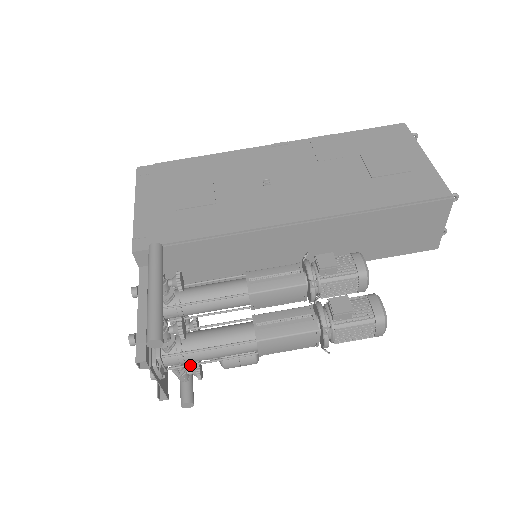
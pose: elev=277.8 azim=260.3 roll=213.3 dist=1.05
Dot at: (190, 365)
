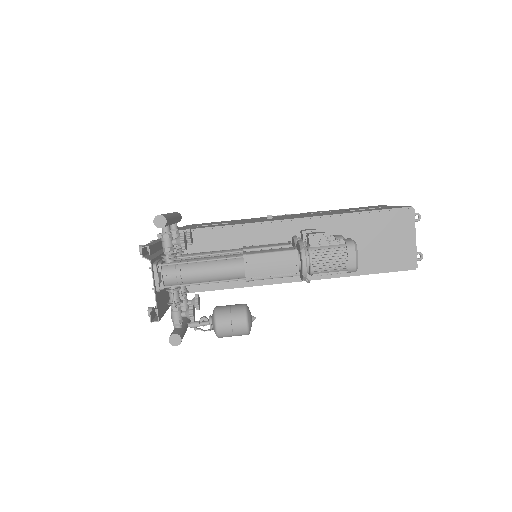
Dot at: (185, 284)
